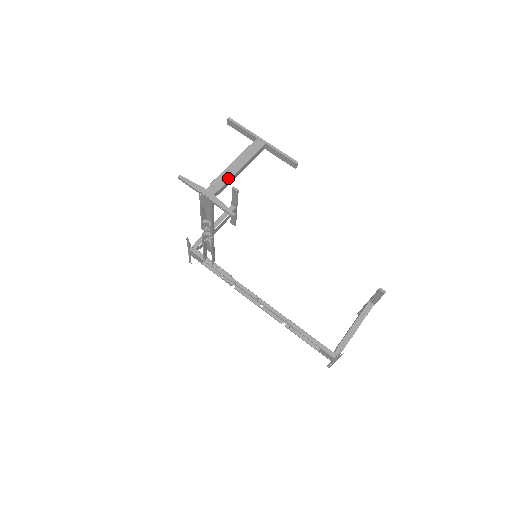
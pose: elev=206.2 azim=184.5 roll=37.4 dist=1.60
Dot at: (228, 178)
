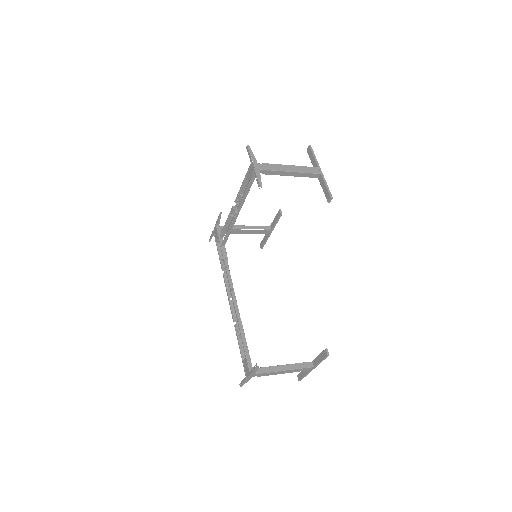
Dot at: (278, 169)
